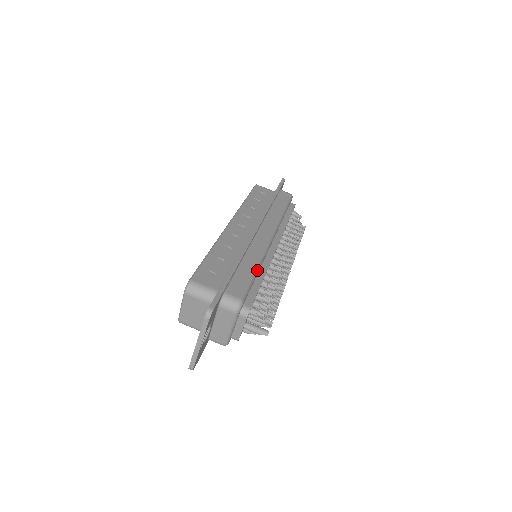
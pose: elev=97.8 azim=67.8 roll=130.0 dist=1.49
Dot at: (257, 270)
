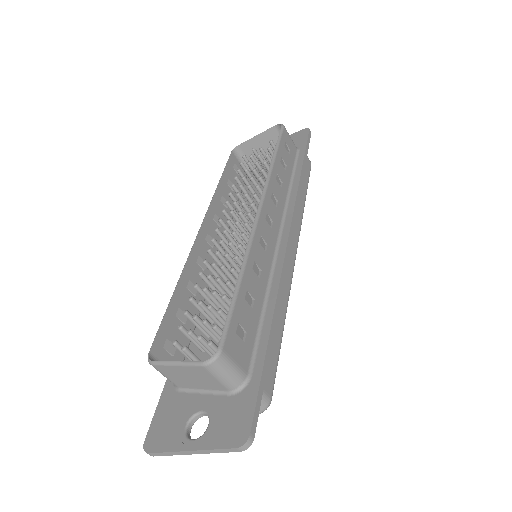
Dot at: (283, 328)
